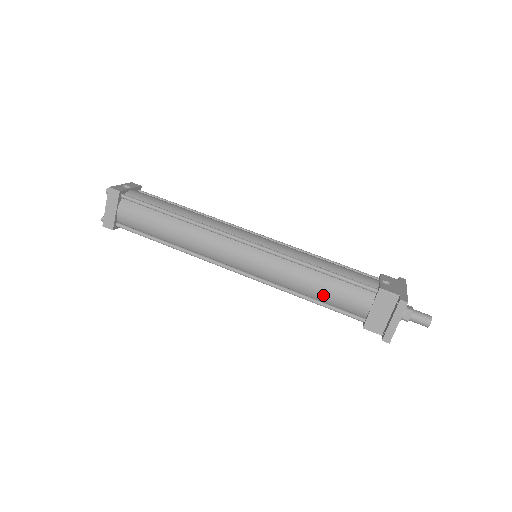
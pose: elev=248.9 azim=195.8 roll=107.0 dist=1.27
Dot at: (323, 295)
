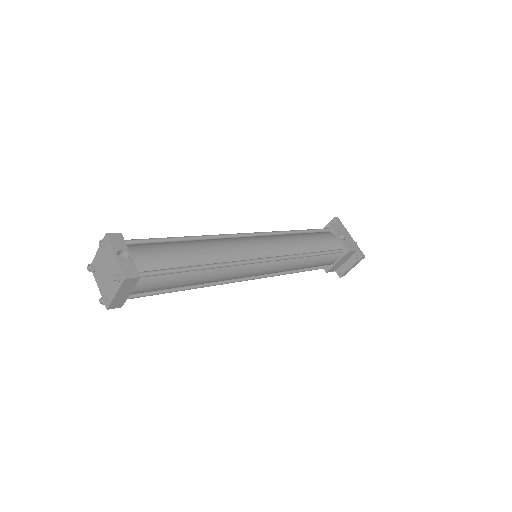
Dot at: (309, 267)
